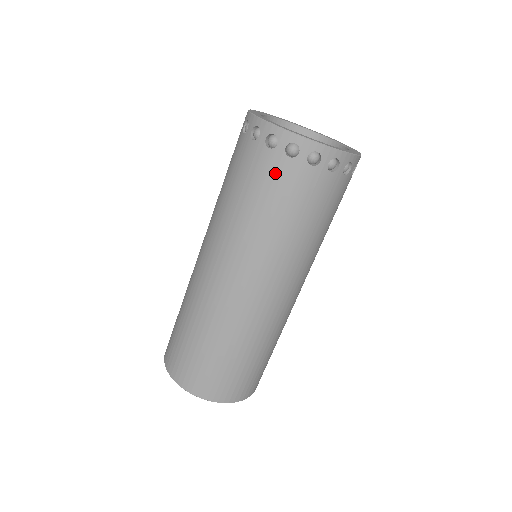
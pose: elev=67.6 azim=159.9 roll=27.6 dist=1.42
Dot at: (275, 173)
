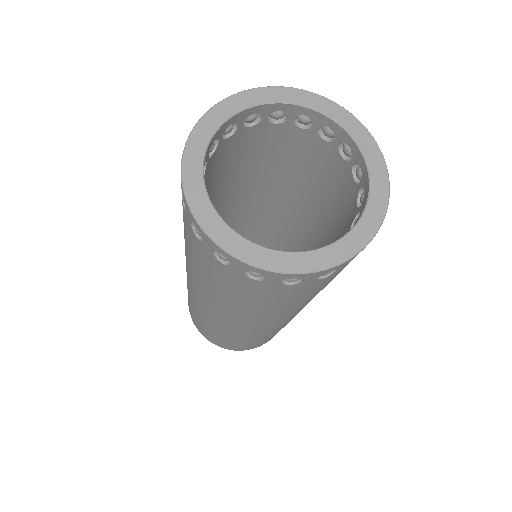
Dot at: (210, 264)
